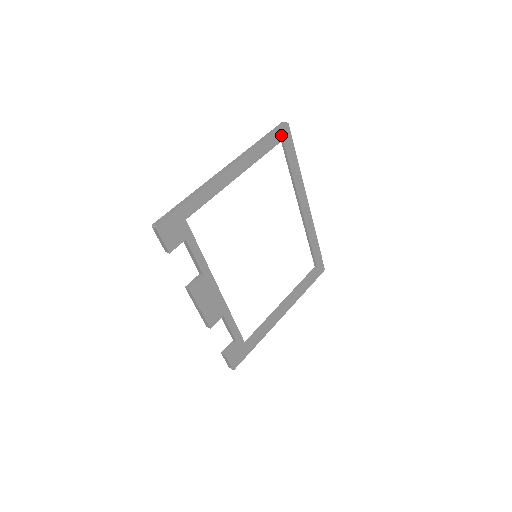
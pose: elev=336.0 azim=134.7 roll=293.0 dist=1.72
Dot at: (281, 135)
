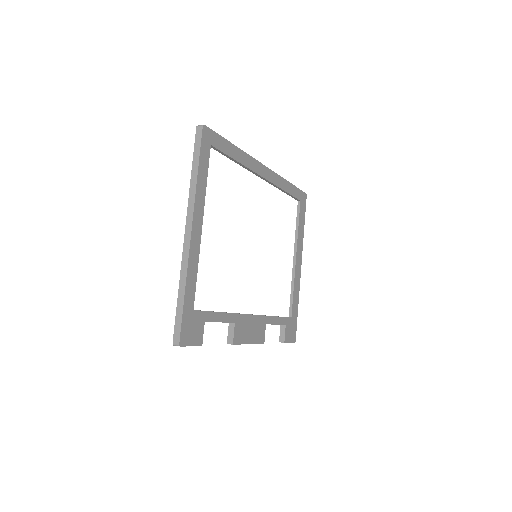
Dot at: (206, 143)
